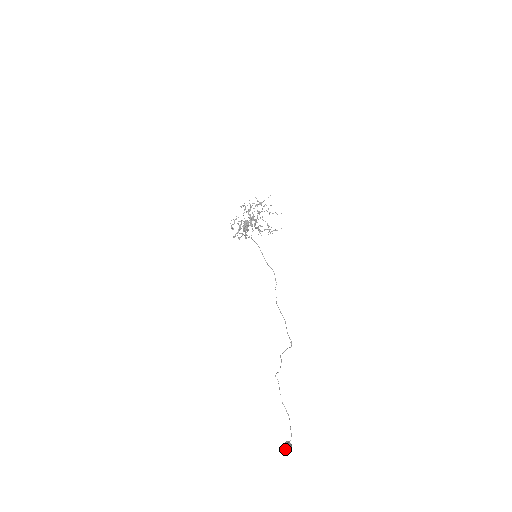
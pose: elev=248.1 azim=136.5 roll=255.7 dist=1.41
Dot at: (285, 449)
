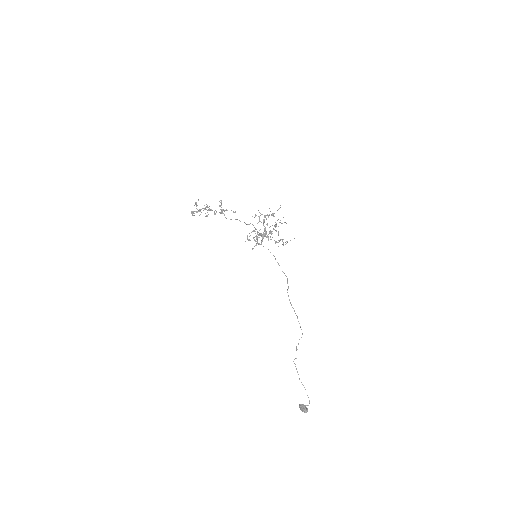
Dot at: (304, 411)
